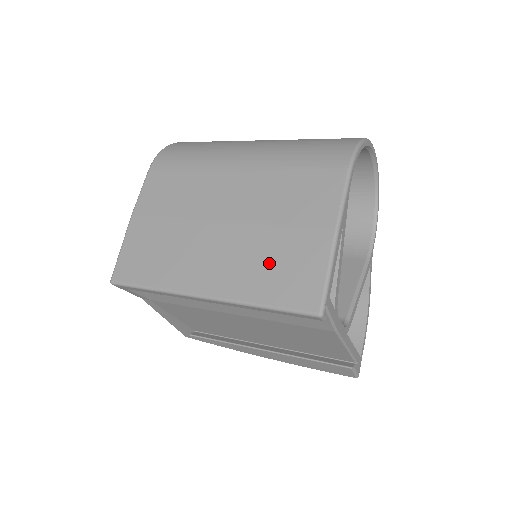
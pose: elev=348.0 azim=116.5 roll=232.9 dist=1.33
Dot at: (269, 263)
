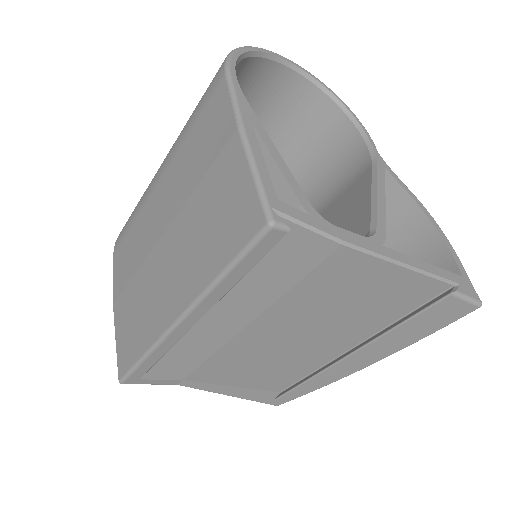
Dot at: (206, 227)
